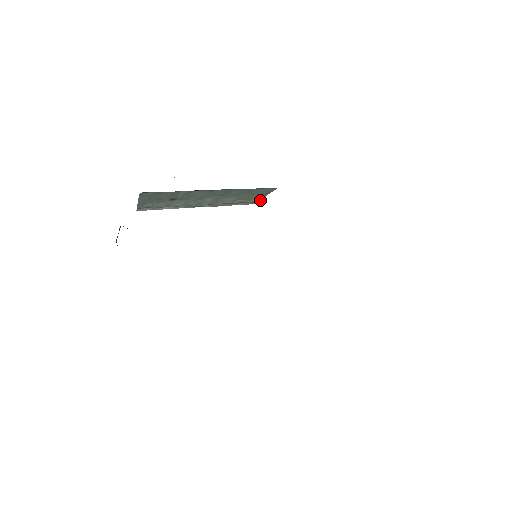
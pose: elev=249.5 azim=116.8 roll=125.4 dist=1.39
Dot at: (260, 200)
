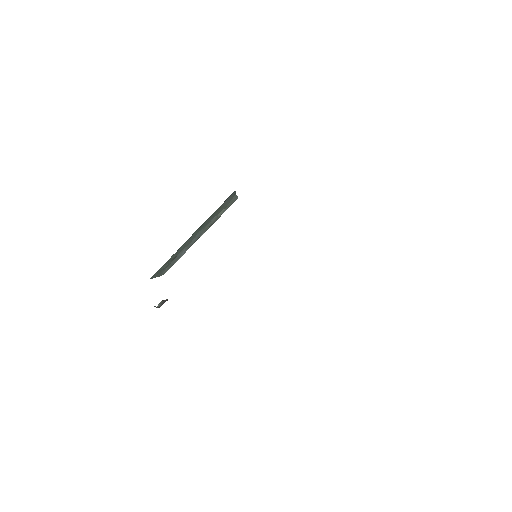
Dot at: (236, 198)
